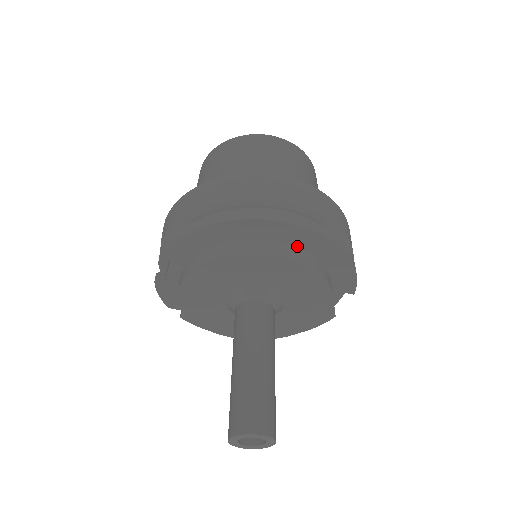
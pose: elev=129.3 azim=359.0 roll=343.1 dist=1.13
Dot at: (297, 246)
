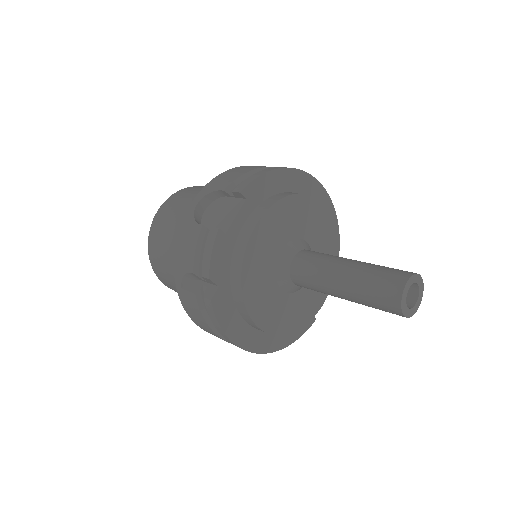
Dot at: occluded
